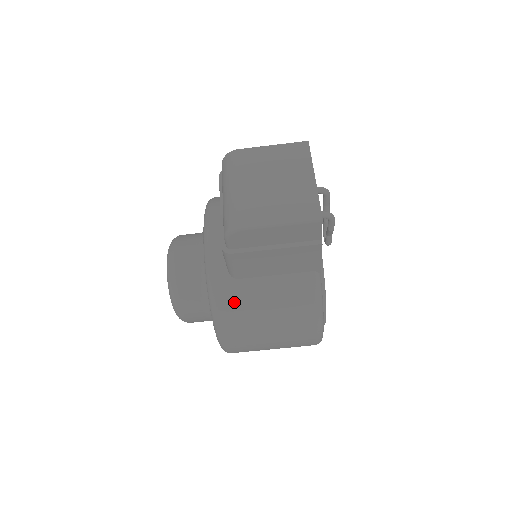
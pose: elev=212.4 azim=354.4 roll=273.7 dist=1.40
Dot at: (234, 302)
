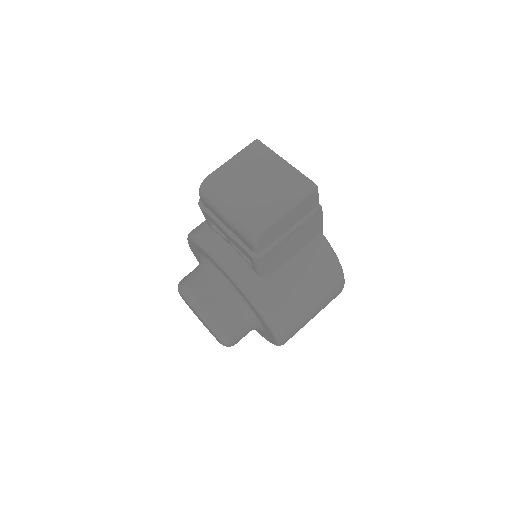
Dot at: (277, 296)
